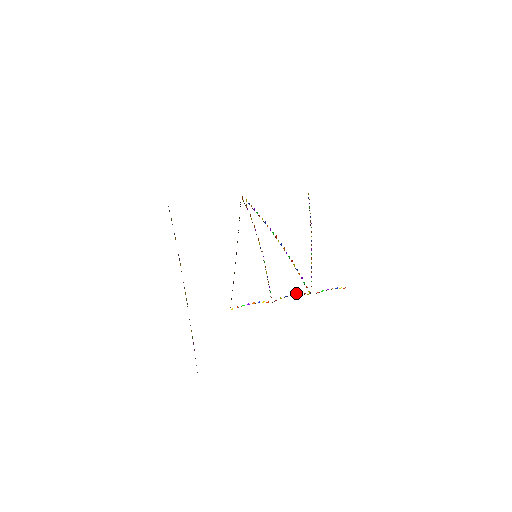
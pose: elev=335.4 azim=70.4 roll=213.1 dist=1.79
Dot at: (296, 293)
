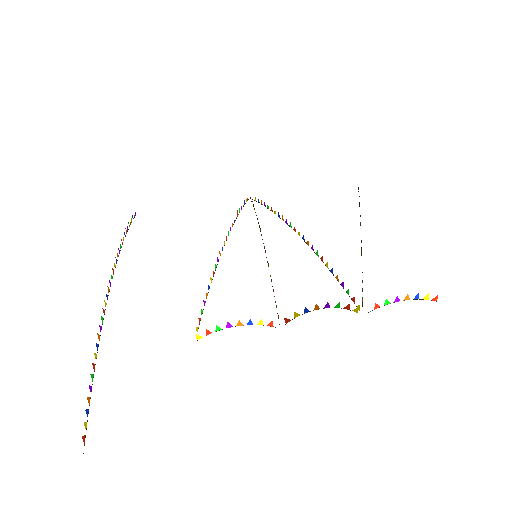
Dot at: occluded
